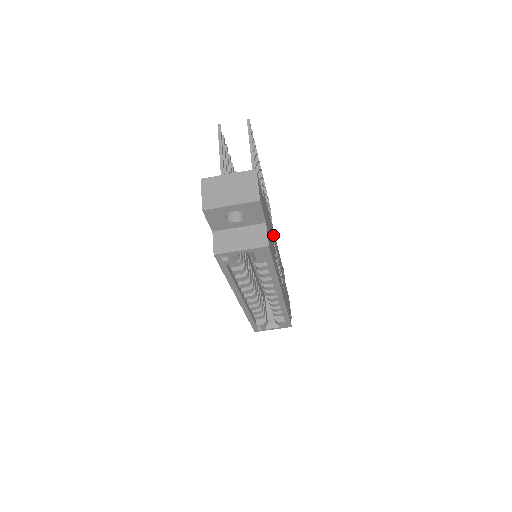
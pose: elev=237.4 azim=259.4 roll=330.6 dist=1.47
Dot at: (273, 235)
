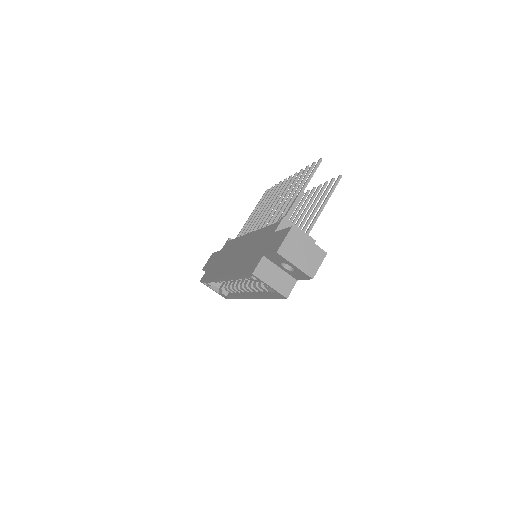
Dot at: occluded
